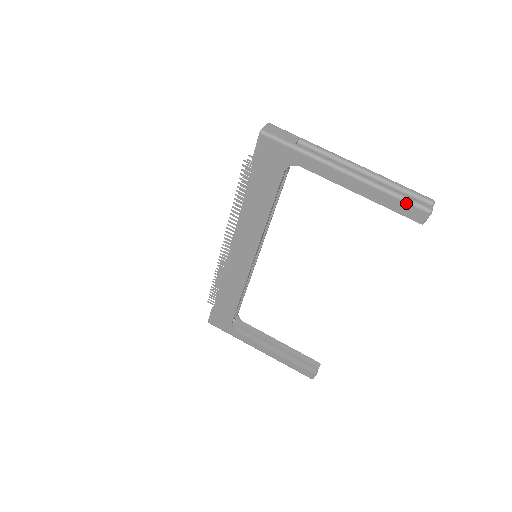
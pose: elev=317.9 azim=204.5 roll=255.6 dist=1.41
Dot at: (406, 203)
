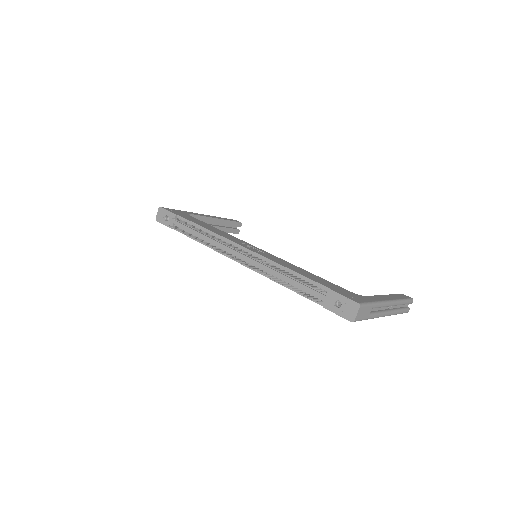
Dot at: occluded
